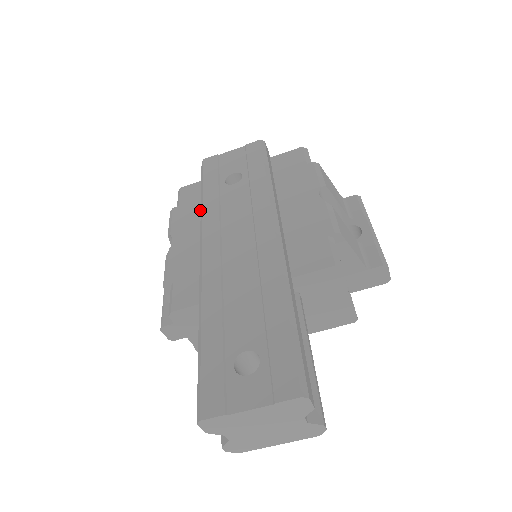
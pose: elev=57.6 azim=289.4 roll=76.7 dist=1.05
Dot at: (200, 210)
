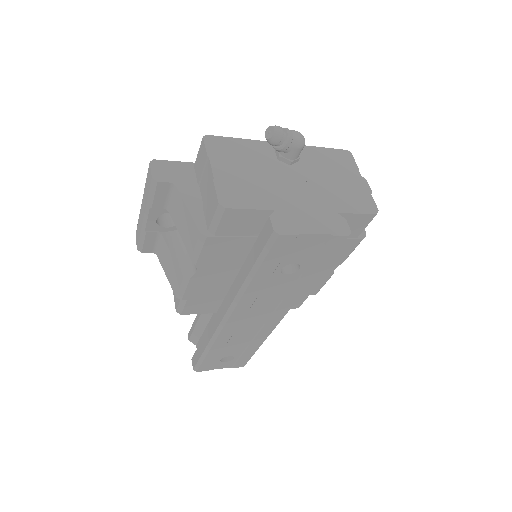
Dot at: (237, 251)
